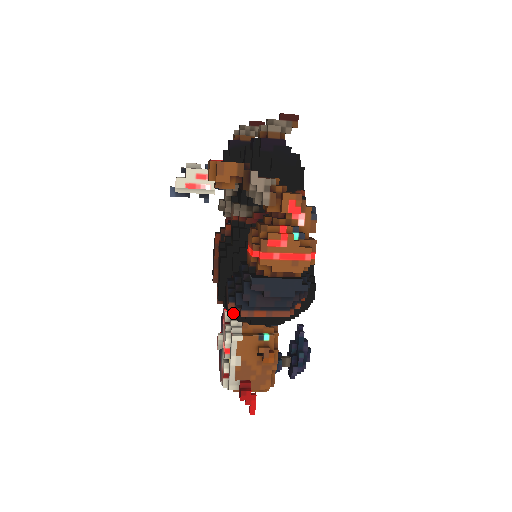
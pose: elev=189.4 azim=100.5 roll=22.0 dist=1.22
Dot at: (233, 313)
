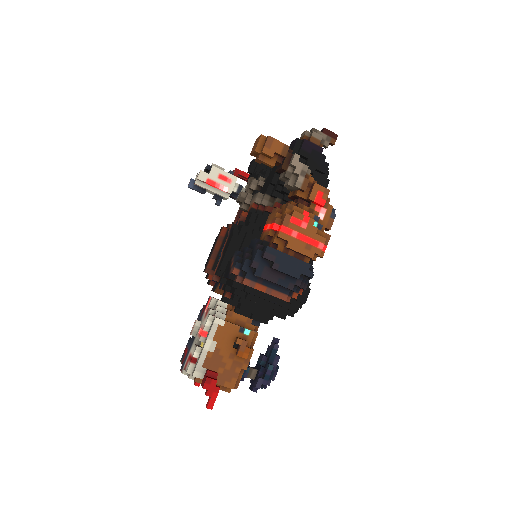
Dot at: (233, 282)
